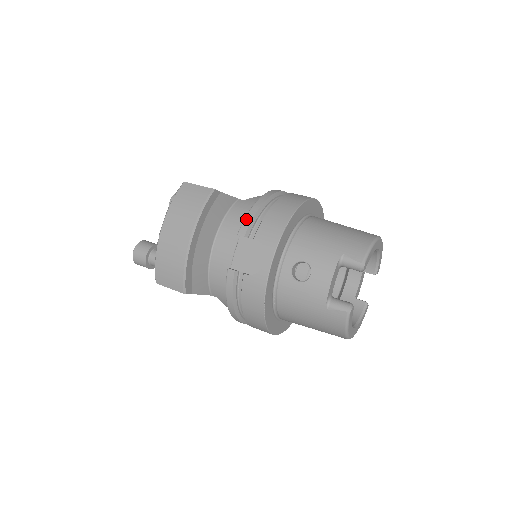
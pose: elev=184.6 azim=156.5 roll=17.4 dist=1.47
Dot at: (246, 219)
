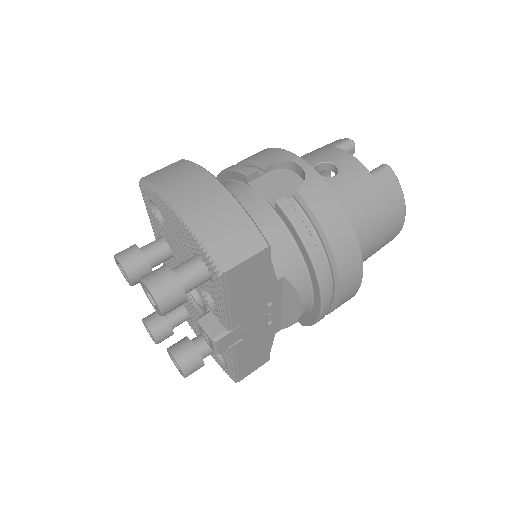
Dot at: (237, 168)
